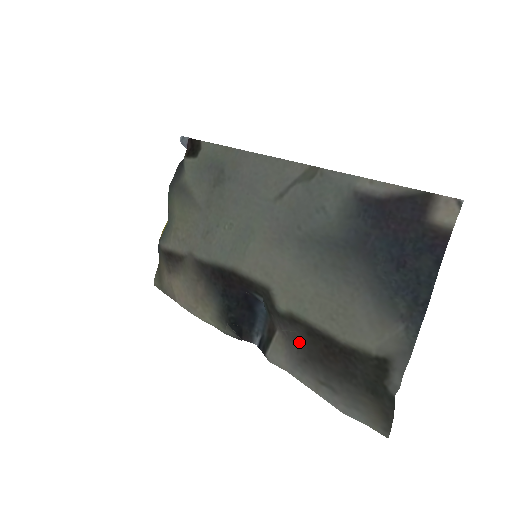
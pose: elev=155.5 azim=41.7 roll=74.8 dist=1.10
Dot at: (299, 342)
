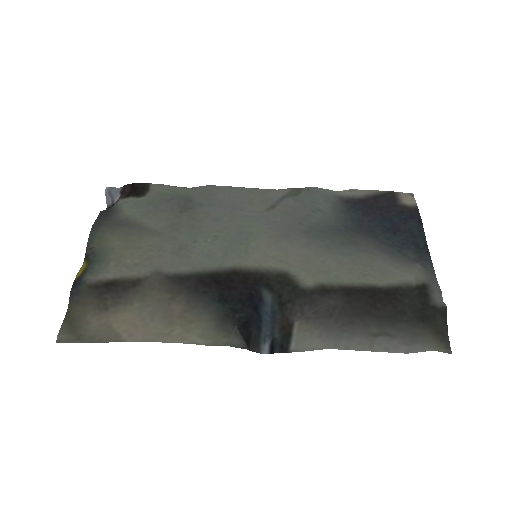
Dot at: (337, 309)
